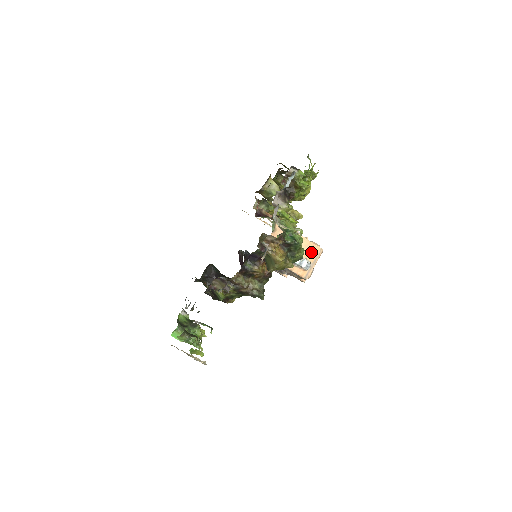
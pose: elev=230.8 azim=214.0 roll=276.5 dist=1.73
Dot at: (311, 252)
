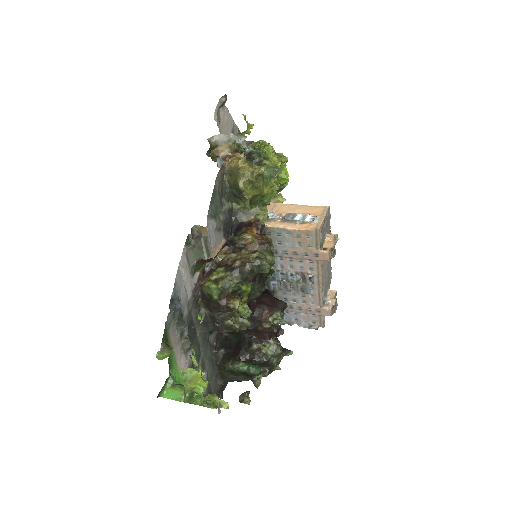
Dot at: (313, 211)
